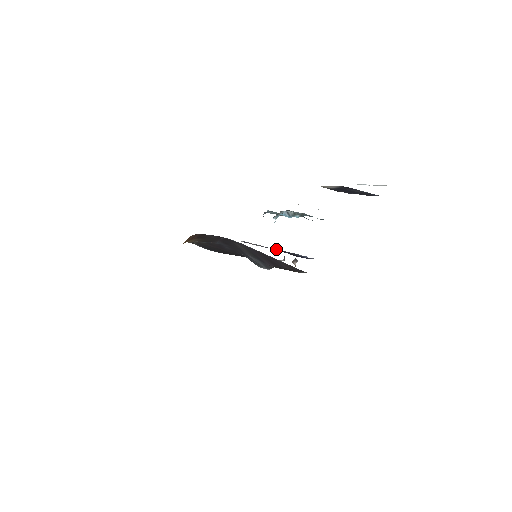
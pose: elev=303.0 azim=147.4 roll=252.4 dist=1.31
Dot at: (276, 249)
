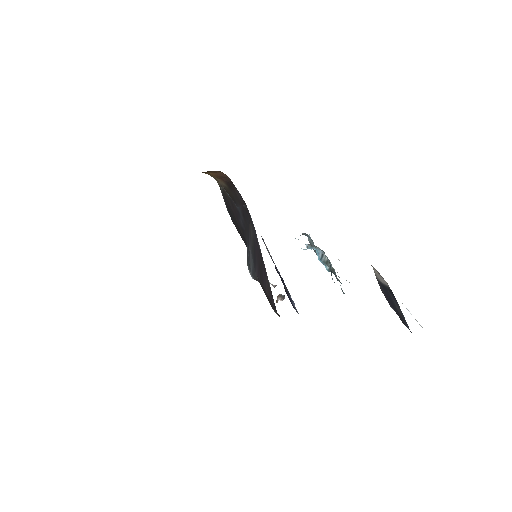
Dot at: occluded
